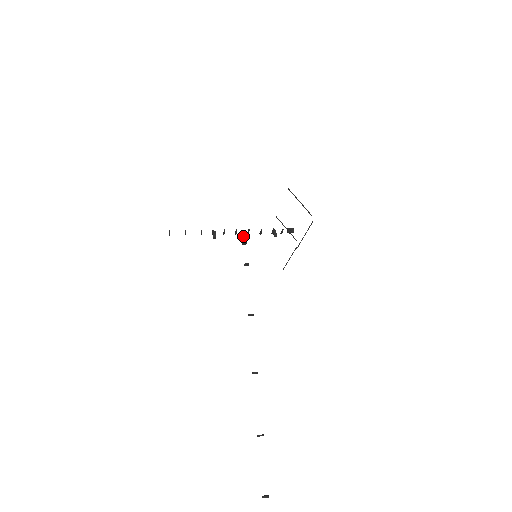
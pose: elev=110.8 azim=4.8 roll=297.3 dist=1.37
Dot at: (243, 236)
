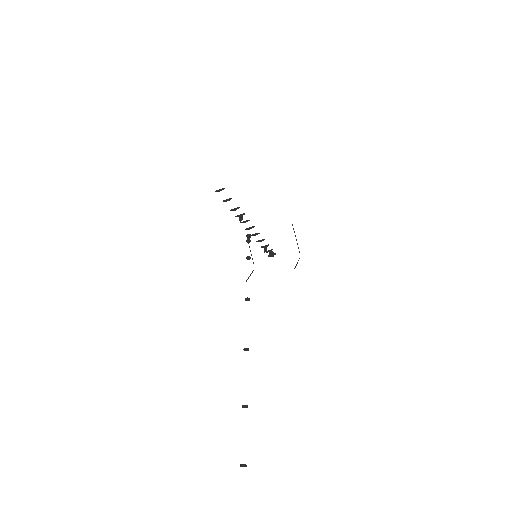
Dot at: (250, 235)
